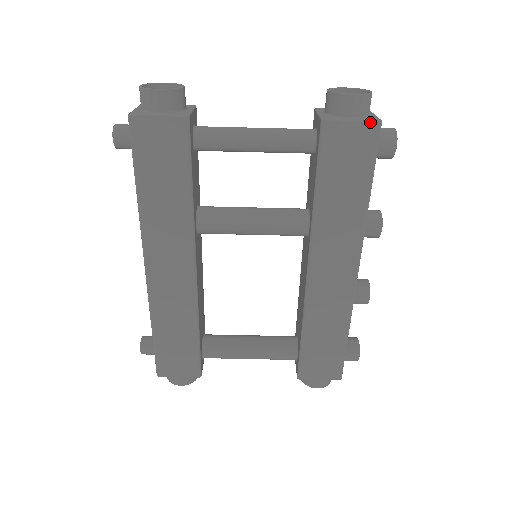
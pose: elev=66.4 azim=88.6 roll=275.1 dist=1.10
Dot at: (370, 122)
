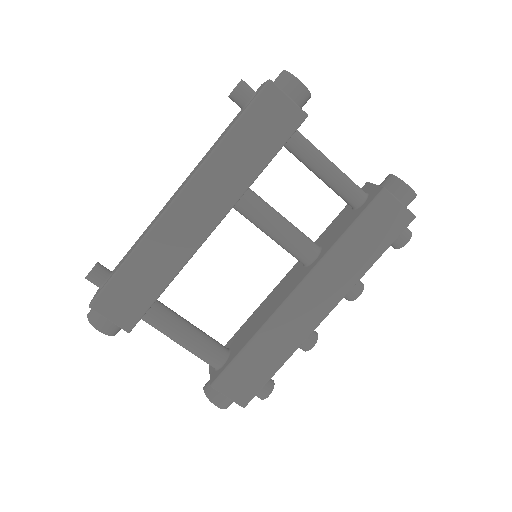
Dot at: (410, 212)
